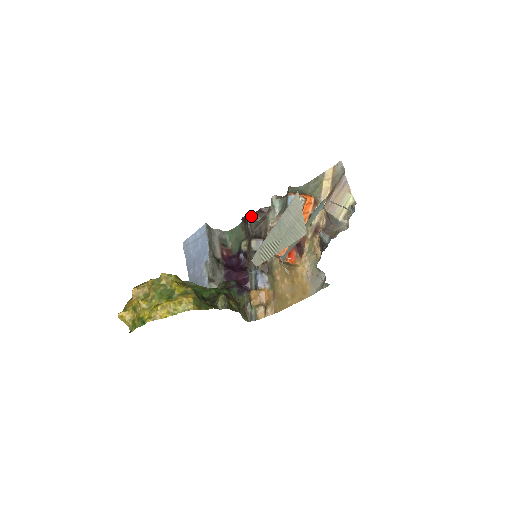
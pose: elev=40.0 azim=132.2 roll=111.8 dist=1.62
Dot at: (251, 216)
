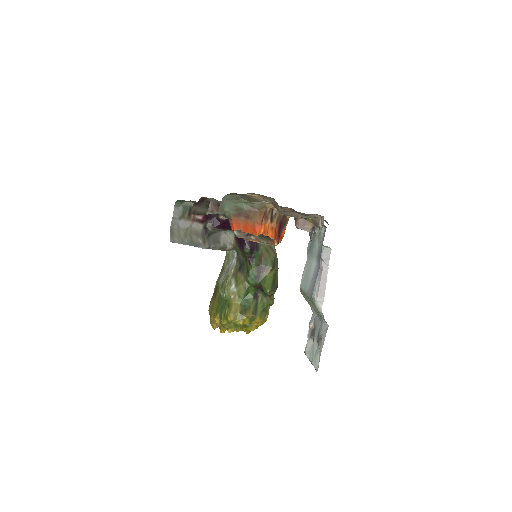
Dot at: (195, 211)
